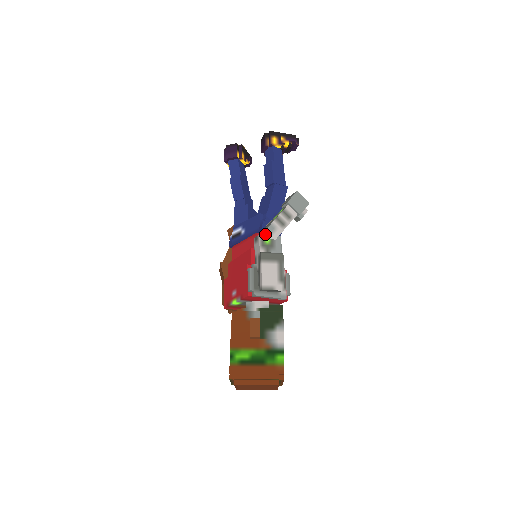
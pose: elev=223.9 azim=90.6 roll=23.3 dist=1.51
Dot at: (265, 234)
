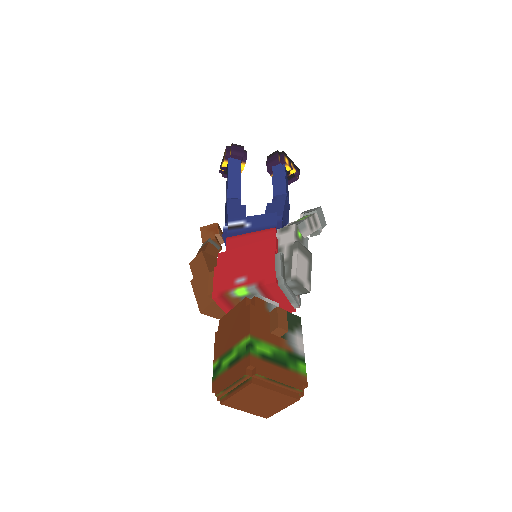
Dot at: (299, 227)
